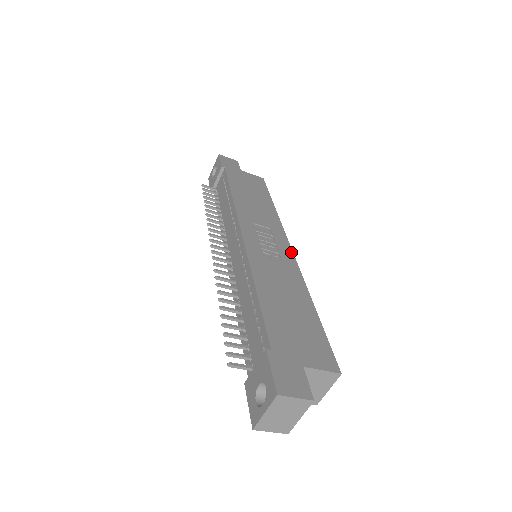
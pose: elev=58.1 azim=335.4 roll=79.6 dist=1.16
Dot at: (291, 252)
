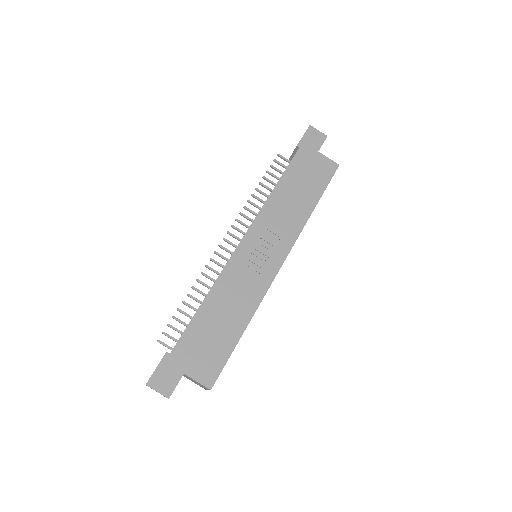
Dot at: (277, 269)
